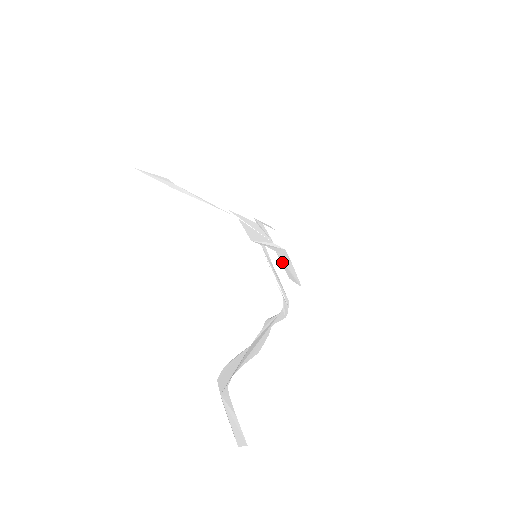
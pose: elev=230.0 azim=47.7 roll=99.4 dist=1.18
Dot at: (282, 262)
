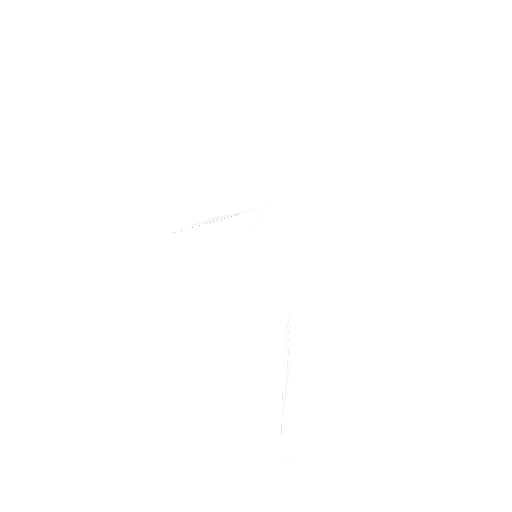
Dot at: (276, 225)
